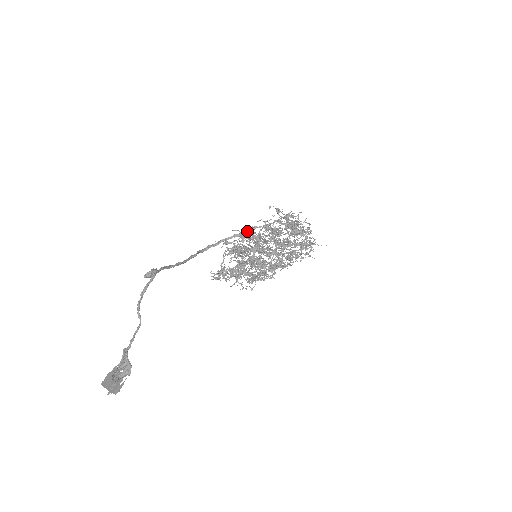
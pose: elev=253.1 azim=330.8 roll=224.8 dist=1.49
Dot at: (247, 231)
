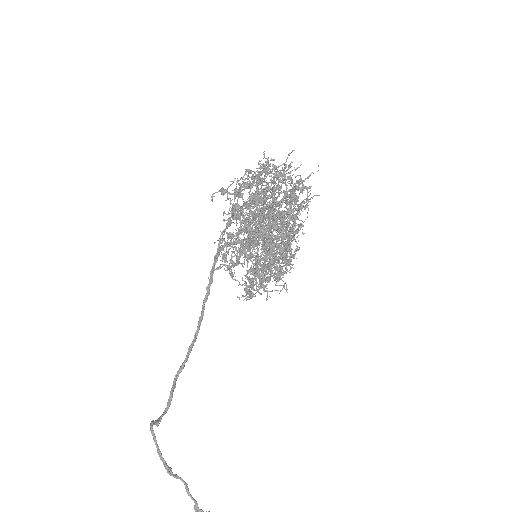
Dot at: (222, 240)
